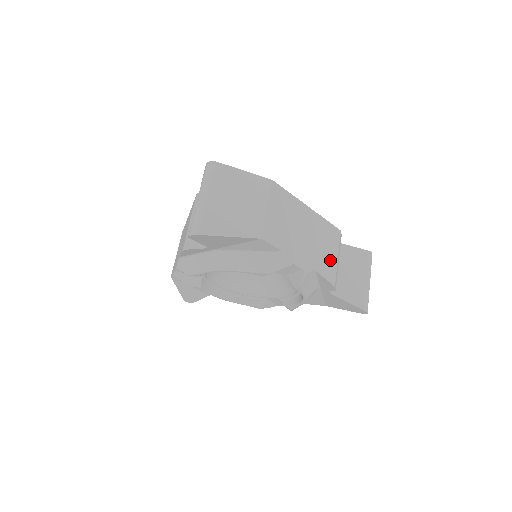
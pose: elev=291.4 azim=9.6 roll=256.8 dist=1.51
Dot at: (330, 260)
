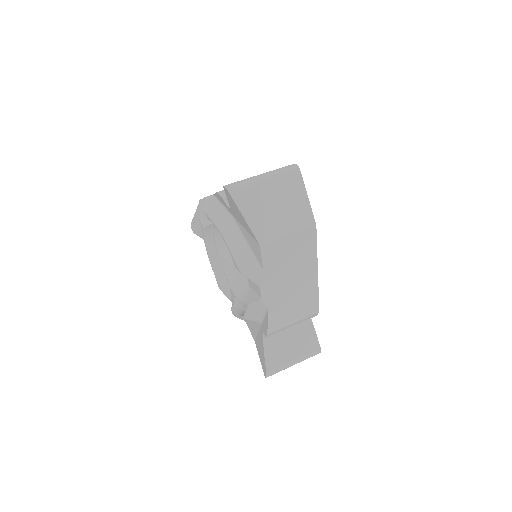
Dot at: (287, 317)
